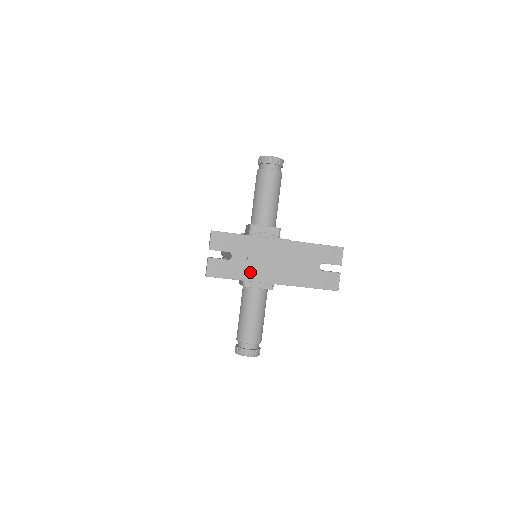
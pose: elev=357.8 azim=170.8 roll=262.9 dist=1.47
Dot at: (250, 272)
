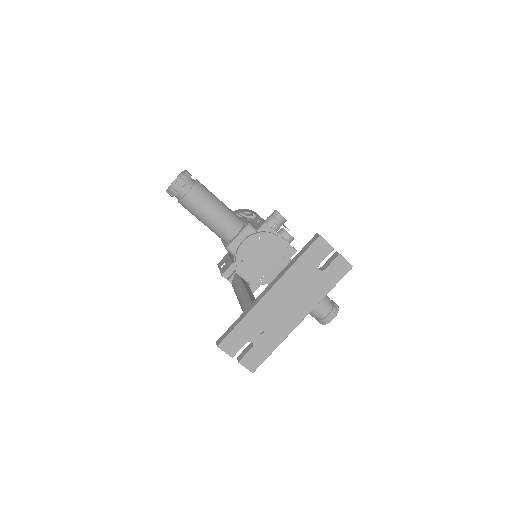
Dot at: (277, 335)
